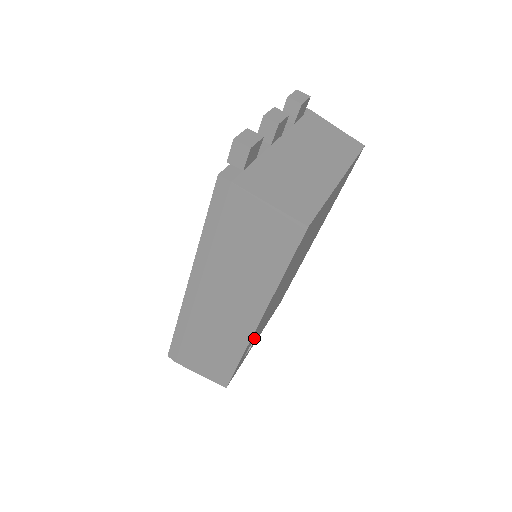
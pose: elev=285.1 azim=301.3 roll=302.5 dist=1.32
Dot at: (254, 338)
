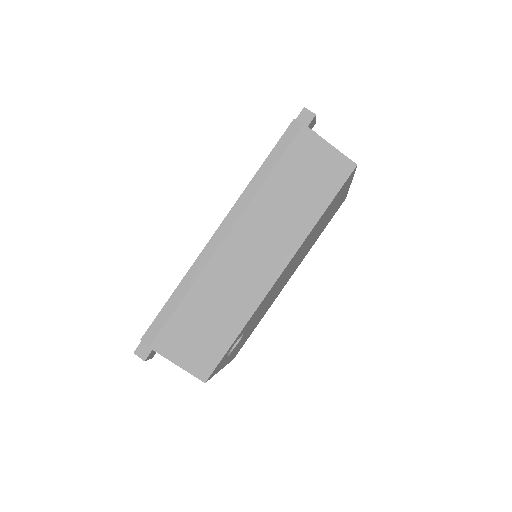
Dot at: occluded
